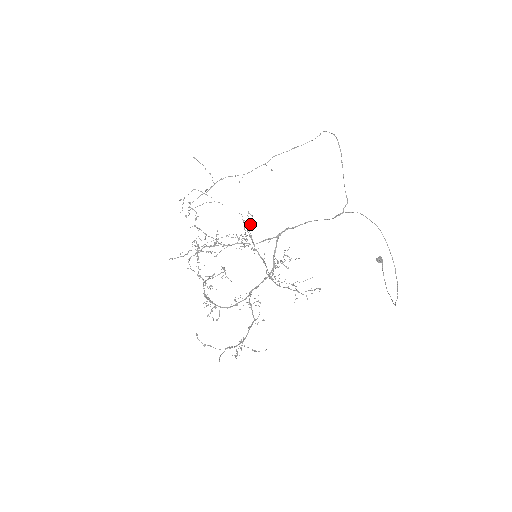
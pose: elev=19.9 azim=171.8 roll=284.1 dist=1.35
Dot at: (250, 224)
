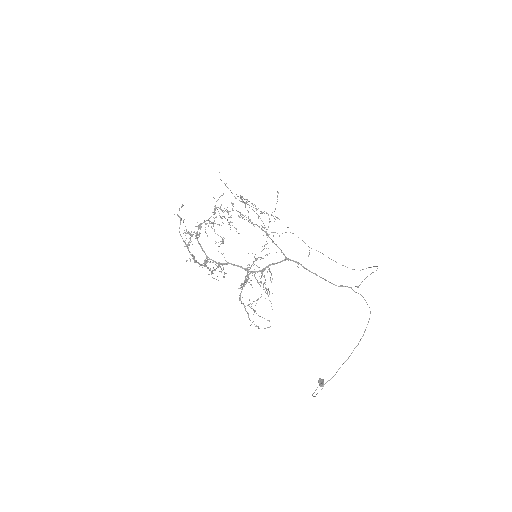
Dot at: occluded
